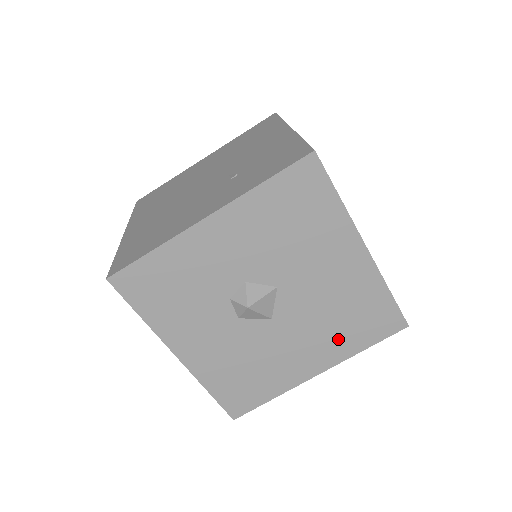
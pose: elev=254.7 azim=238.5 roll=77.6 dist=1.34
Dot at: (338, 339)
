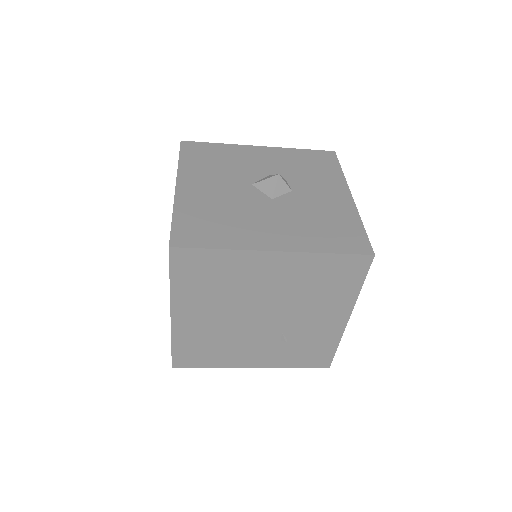
Dot at: occluded
